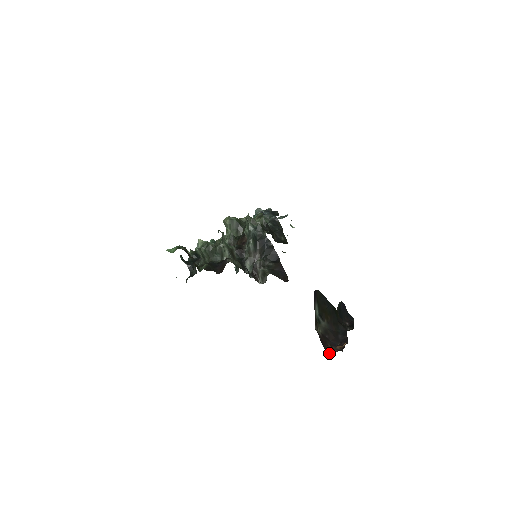
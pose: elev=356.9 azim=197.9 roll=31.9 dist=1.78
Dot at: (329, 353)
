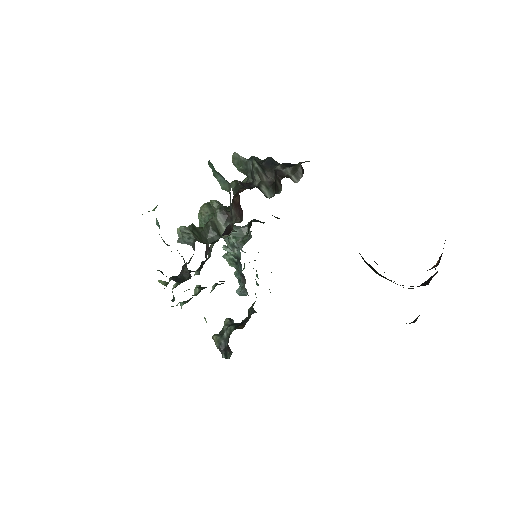
Dot at: (431, 268)
